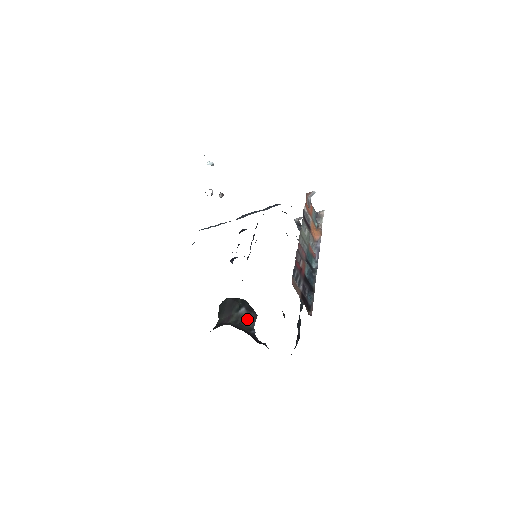
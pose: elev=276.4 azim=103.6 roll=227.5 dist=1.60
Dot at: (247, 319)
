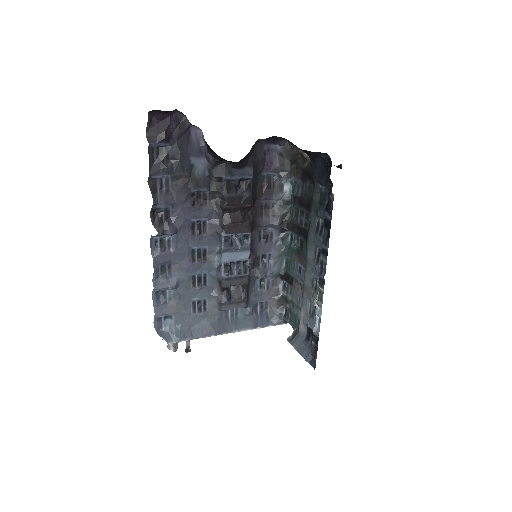
Dot at: occluded
